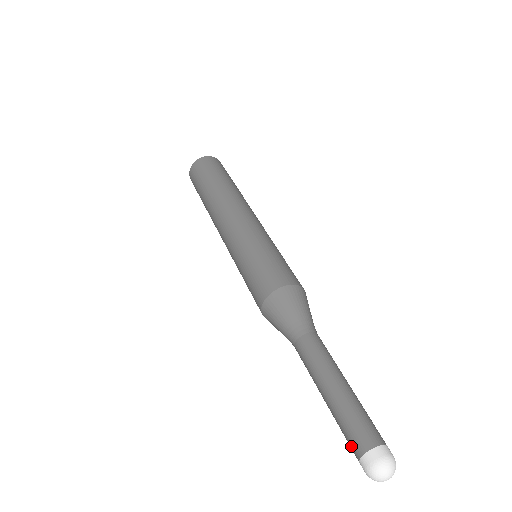
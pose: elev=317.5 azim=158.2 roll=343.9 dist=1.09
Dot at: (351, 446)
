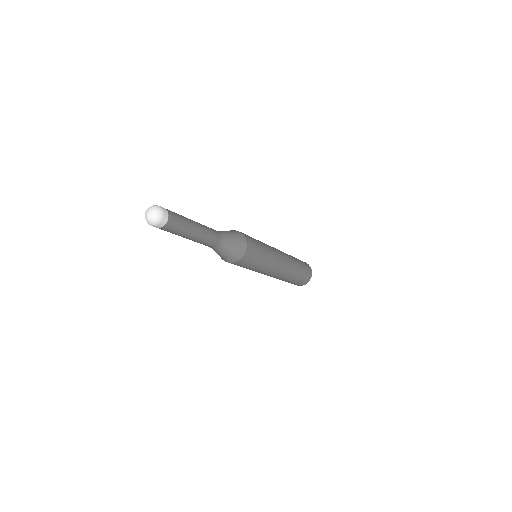
Dot at: occluded
